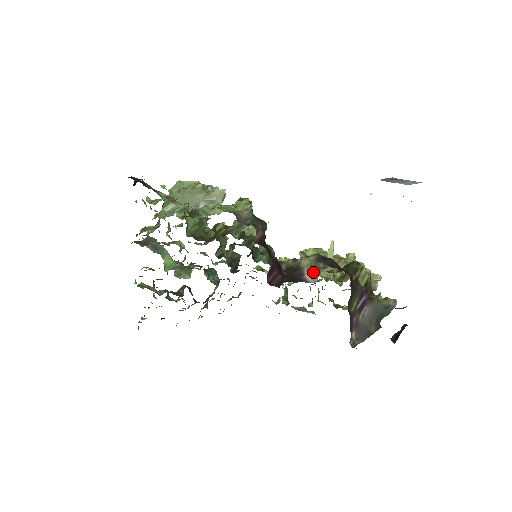
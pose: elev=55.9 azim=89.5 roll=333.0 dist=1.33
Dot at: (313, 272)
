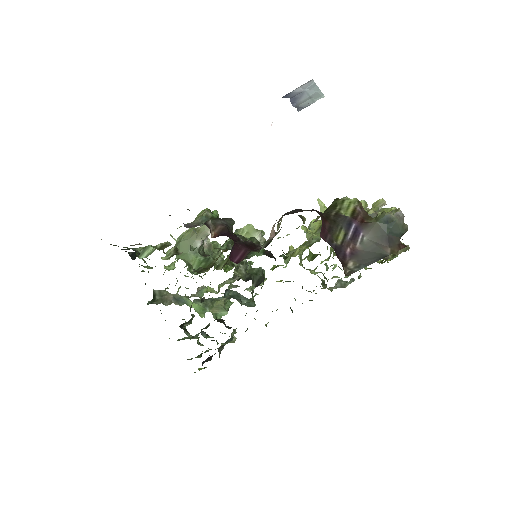
Dot at: (273, 229)
